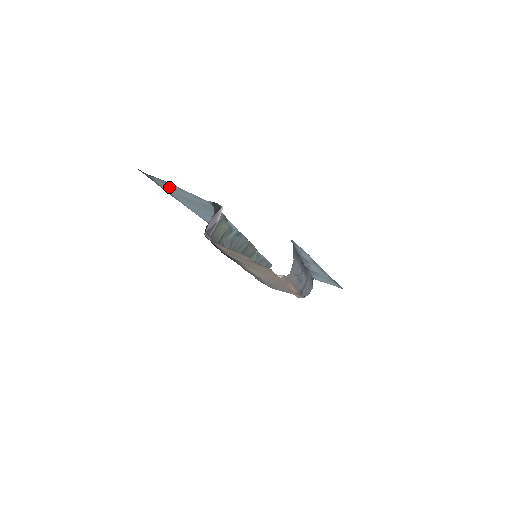
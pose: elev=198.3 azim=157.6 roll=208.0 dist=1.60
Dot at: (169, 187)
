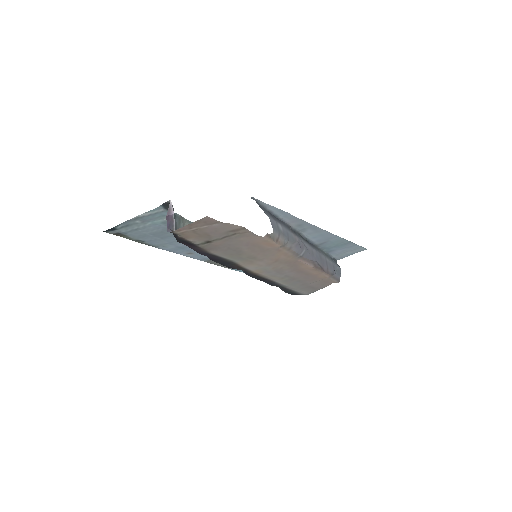
Dot at: (136, 230)
